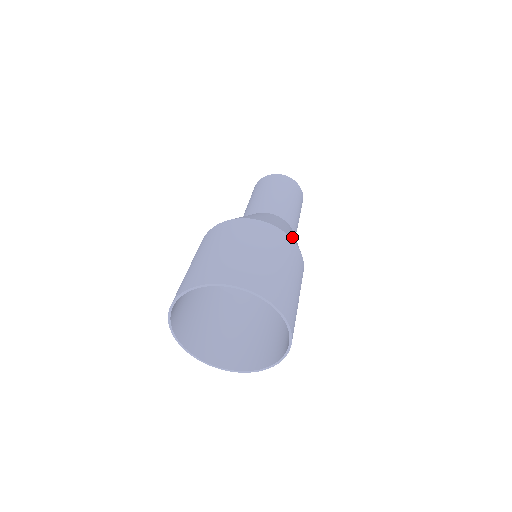
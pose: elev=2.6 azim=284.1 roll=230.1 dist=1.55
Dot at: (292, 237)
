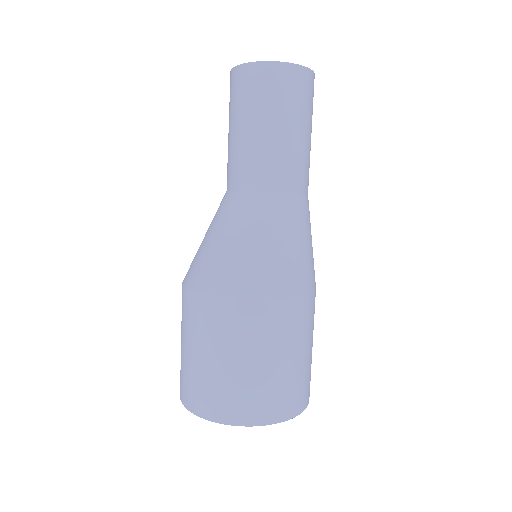
Dot at: (280, 281)
